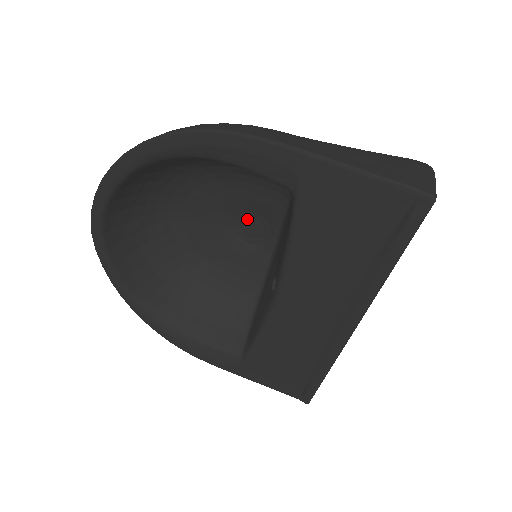
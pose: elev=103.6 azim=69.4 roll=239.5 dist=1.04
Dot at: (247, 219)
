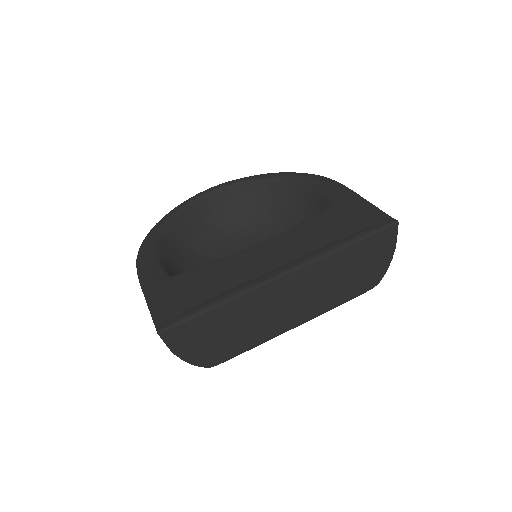
Dot at: occluded
